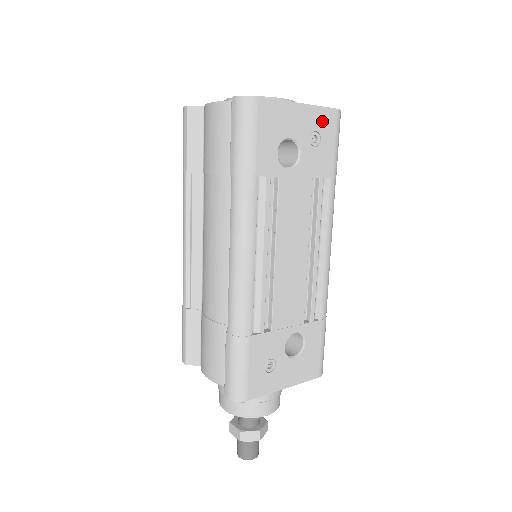
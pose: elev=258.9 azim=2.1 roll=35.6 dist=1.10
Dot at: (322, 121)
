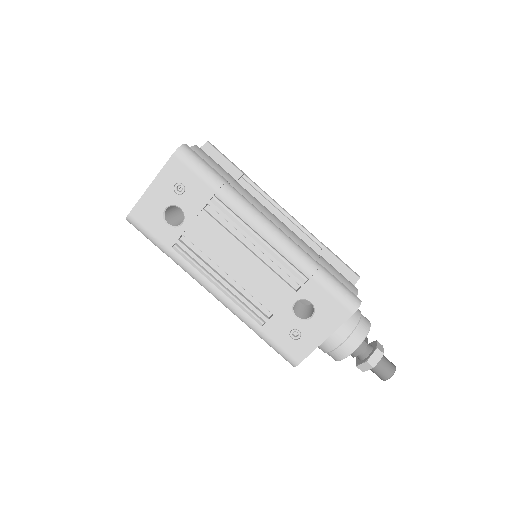
Dot at: (172, 174)
